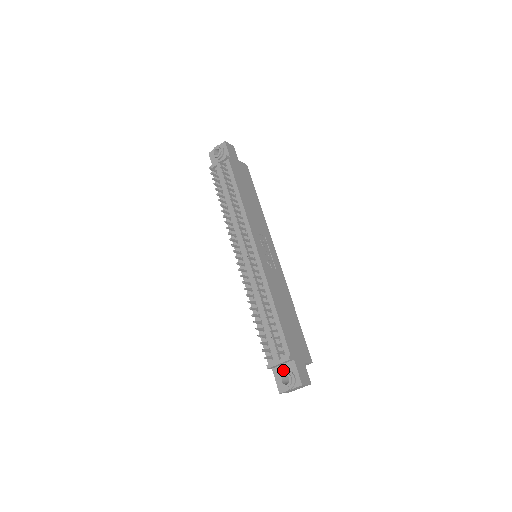
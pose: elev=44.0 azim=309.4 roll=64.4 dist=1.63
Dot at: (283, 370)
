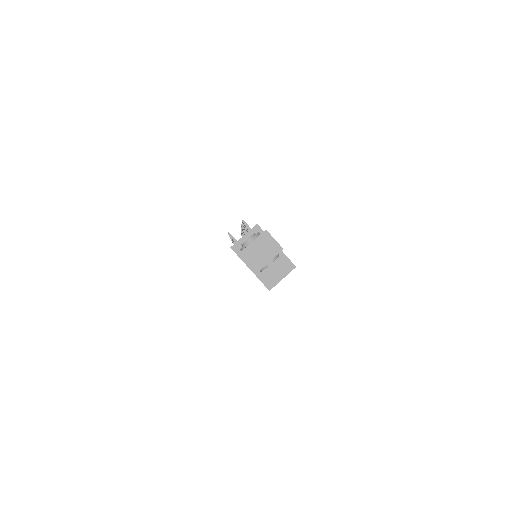
Dot at: occluded
